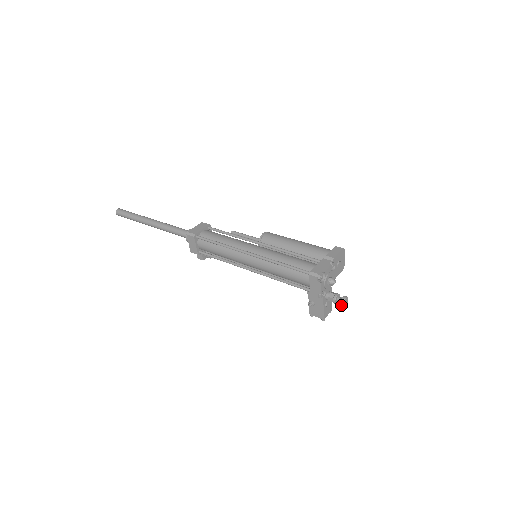
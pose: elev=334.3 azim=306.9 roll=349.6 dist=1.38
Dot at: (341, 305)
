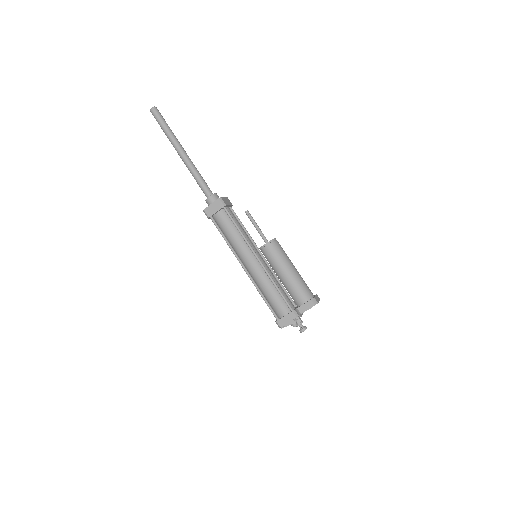
Dot at: (300, 330)
